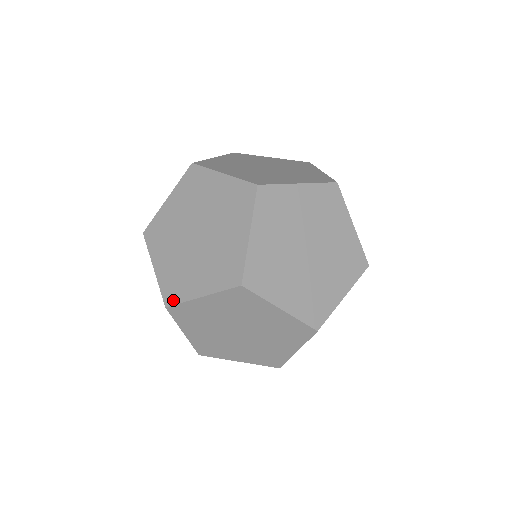
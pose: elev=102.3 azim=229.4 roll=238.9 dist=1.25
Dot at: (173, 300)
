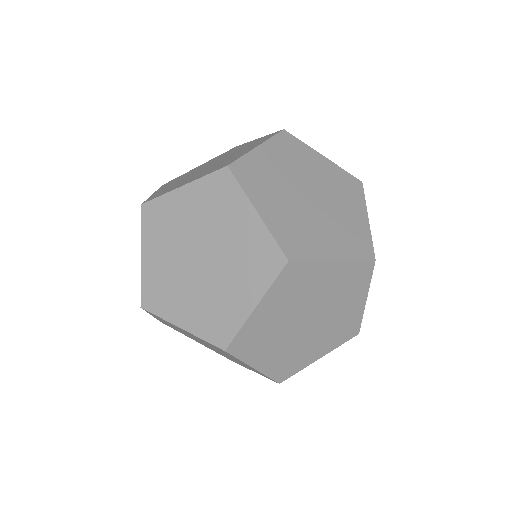
Dot at: (227, 337)
